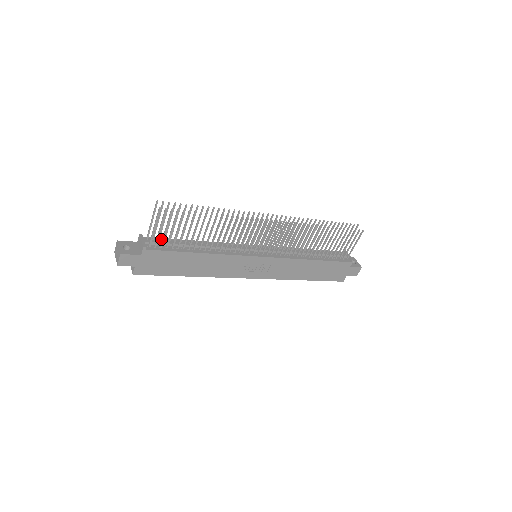
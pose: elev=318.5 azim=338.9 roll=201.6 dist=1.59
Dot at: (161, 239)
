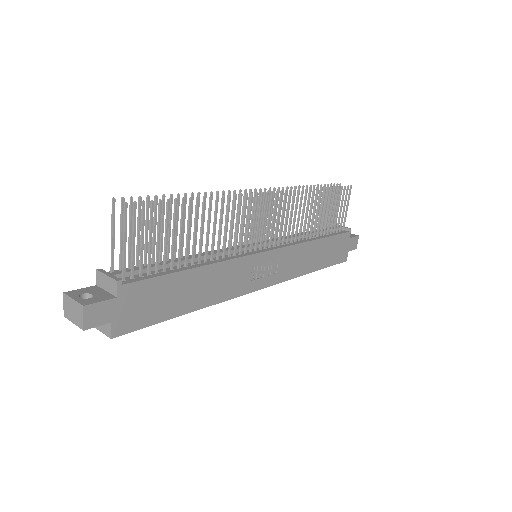
Dot at: occluded
